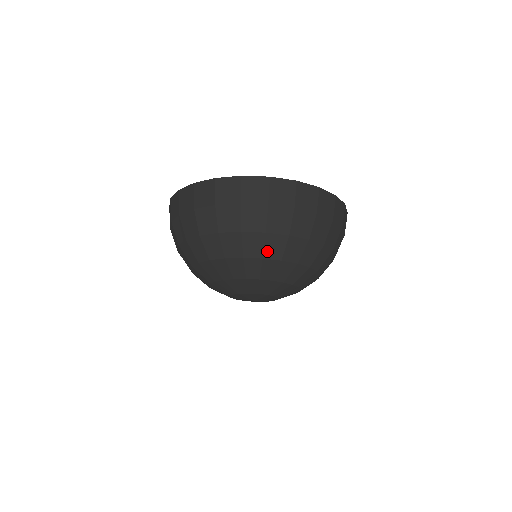
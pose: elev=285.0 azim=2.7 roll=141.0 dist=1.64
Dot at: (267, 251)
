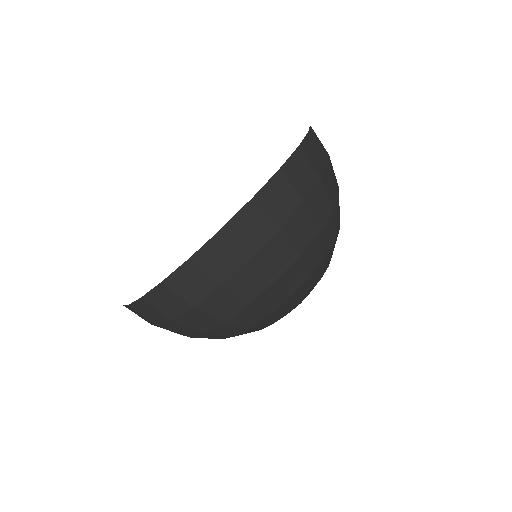
Dot at: (247, 323)
